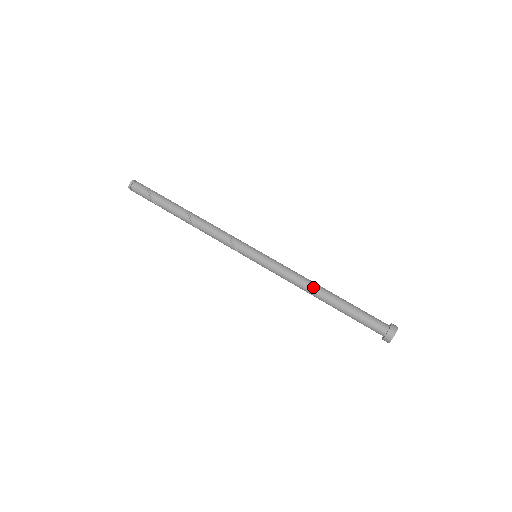
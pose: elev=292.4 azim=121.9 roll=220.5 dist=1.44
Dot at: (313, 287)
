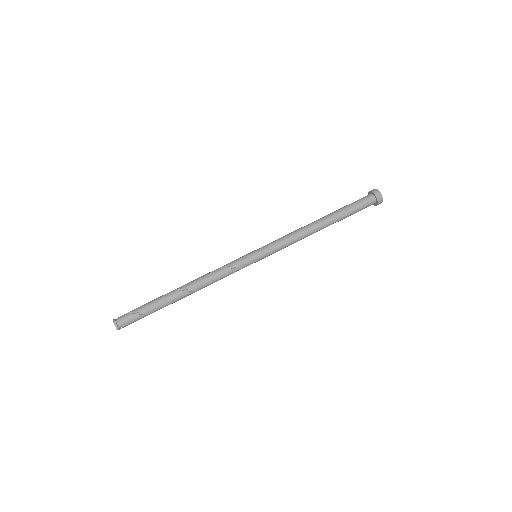
Dot at: (311, 228)
